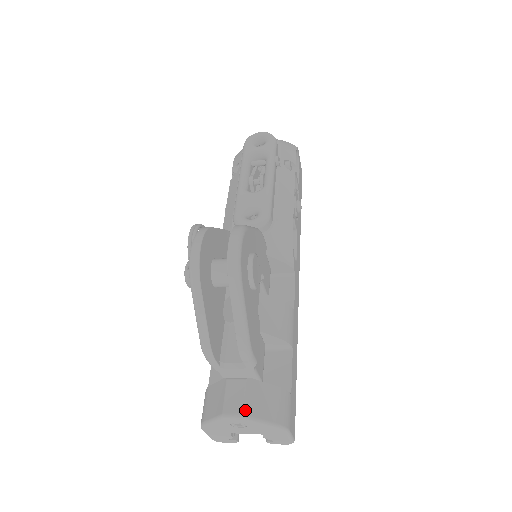
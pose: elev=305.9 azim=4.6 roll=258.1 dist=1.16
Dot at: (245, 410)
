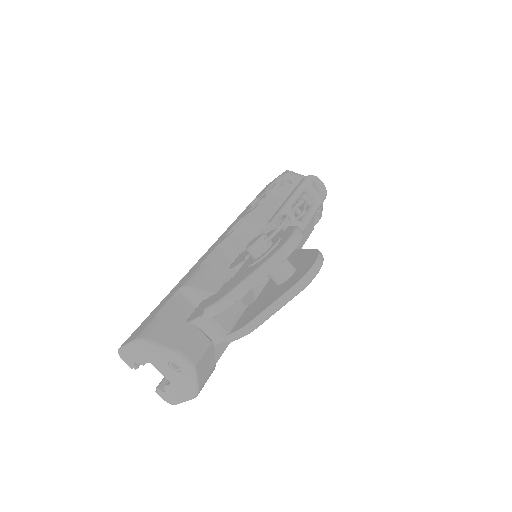
Dot at: (198, 363)
